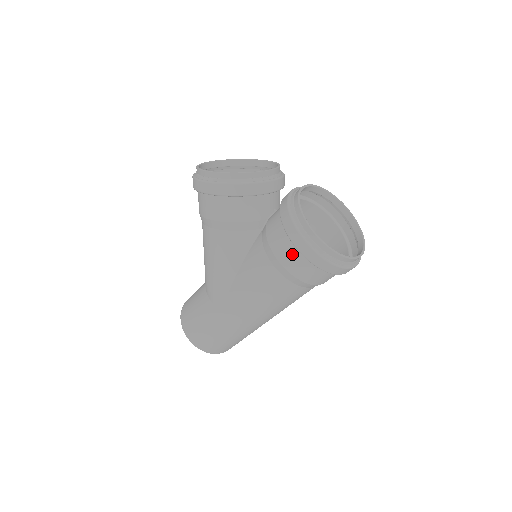
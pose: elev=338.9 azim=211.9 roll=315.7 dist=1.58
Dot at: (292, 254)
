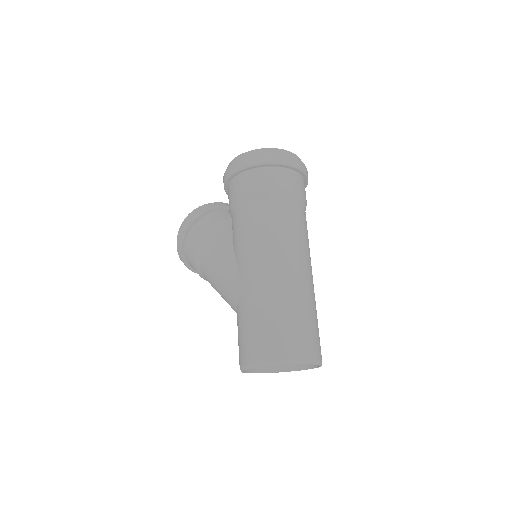
Dot at: (240, 182)
